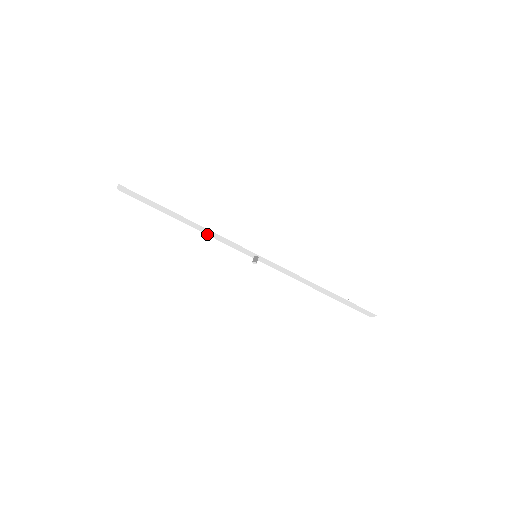
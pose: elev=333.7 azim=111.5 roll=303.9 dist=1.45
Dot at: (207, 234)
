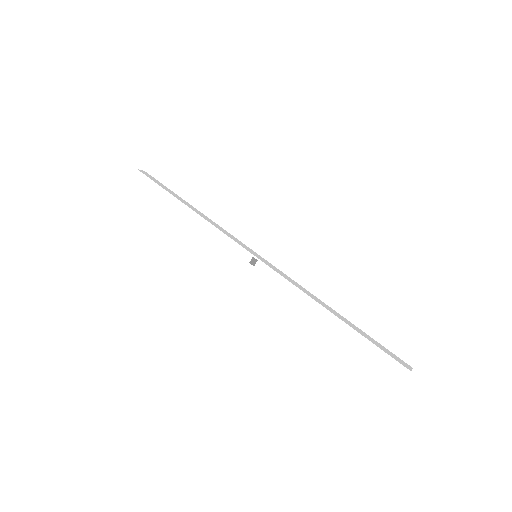
Dot at: (213, 223)
